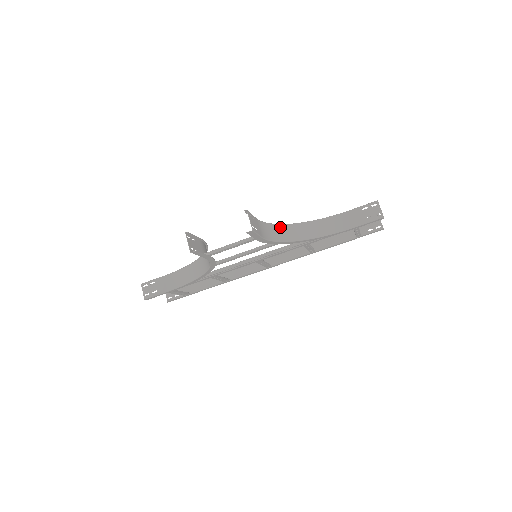
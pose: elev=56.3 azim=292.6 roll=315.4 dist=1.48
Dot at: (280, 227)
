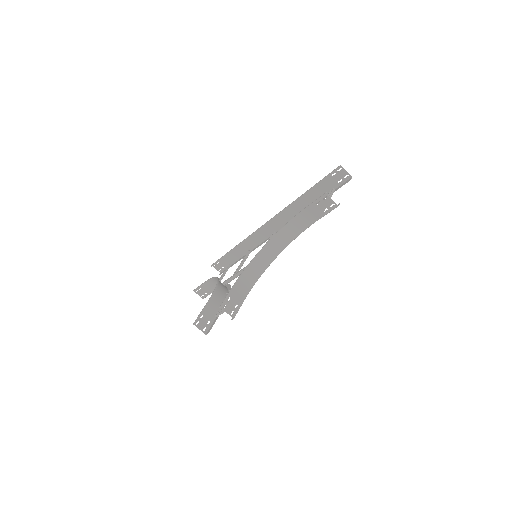
Dot at: (256, 259)
